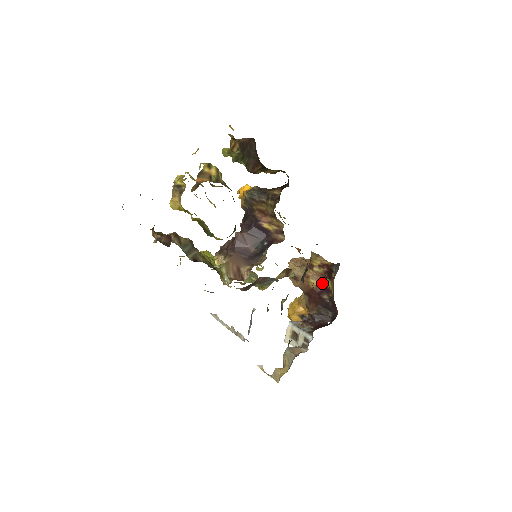
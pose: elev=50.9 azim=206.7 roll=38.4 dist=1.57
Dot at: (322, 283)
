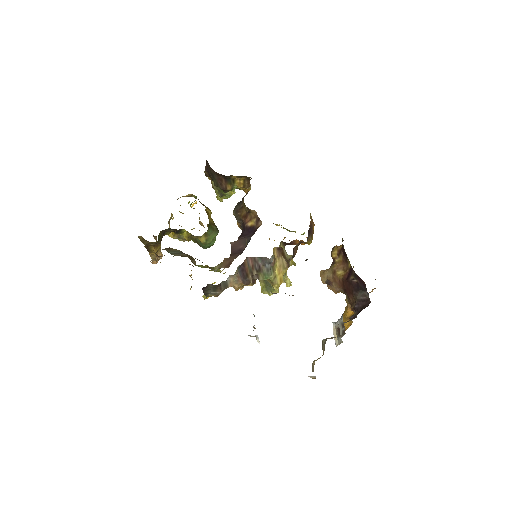
Dot at: (346, 269)
